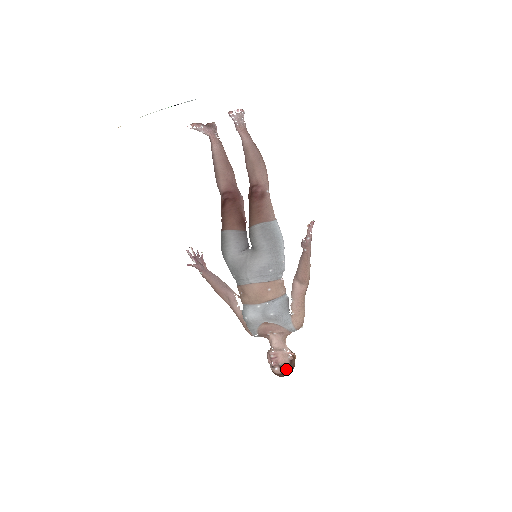
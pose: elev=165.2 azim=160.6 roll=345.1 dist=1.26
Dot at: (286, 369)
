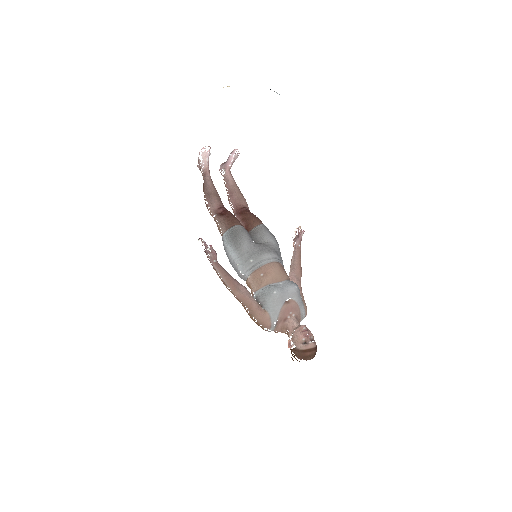
Dot at: (316, 345)
